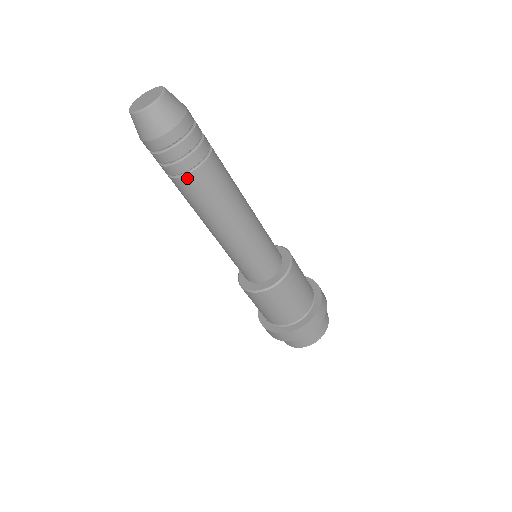
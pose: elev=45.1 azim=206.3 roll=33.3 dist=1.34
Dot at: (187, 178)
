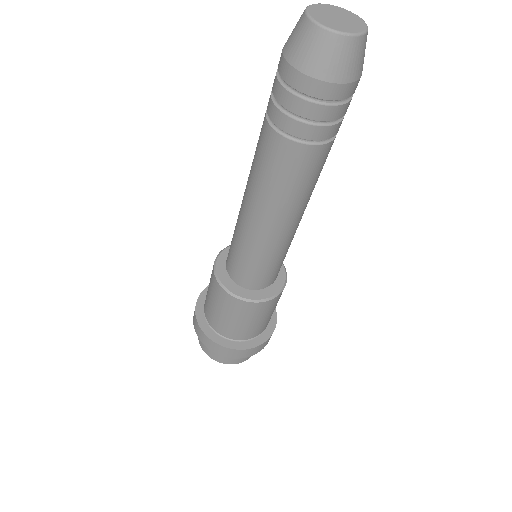
Dot at: (319, 148)
